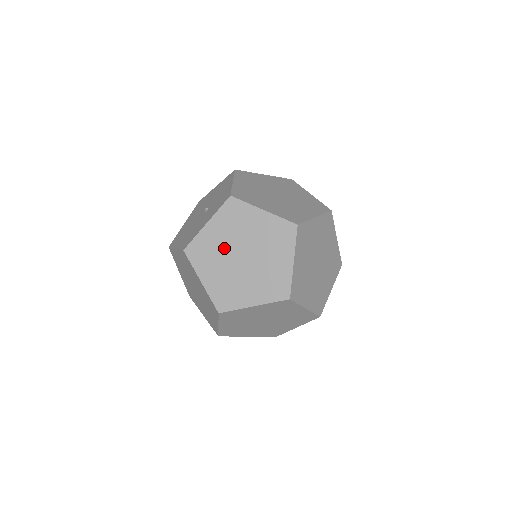
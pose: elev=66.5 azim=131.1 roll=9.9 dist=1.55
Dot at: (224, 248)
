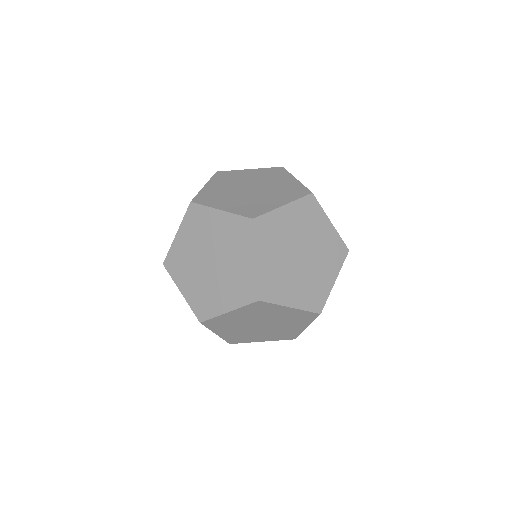
Dot at: (245, 331)
